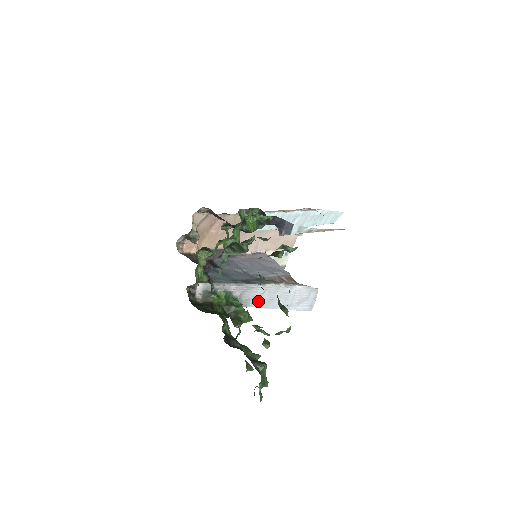
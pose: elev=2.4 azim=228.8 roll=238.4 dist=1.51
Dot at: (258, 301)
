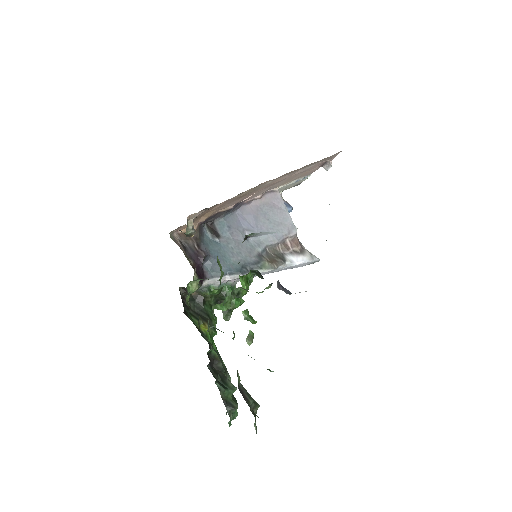
Dot at: (254, 276)
